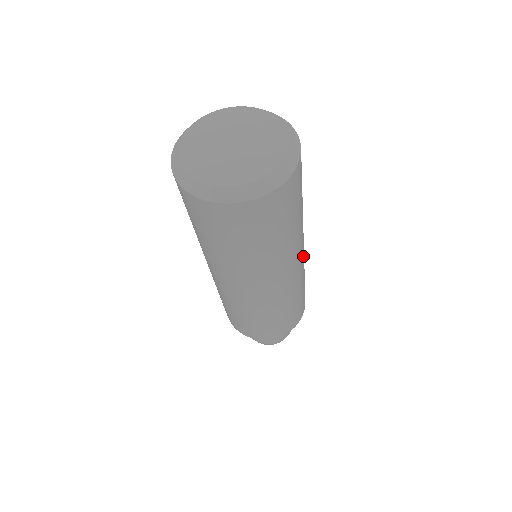
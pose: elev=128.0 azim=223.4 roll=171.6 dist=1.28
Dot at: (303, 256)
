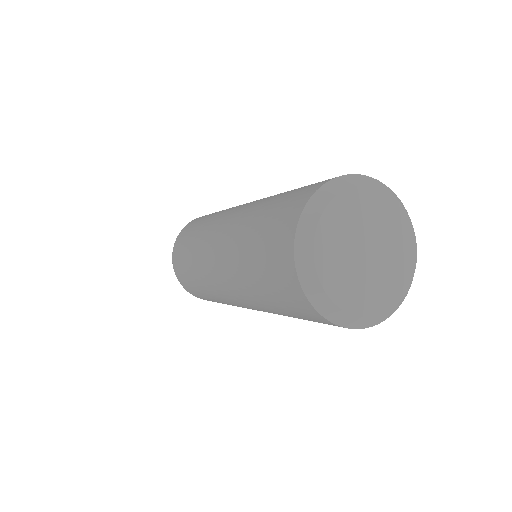
Dot at: occluded
